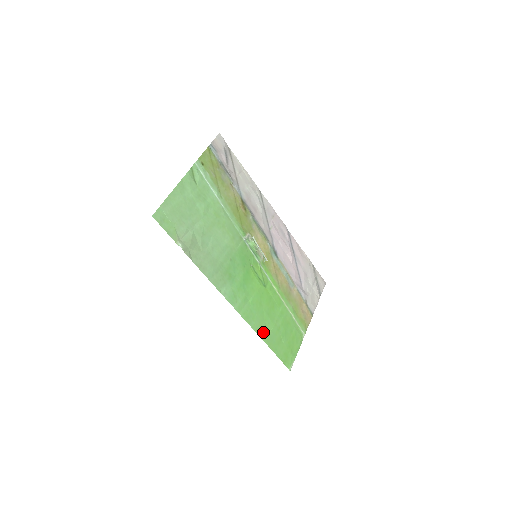
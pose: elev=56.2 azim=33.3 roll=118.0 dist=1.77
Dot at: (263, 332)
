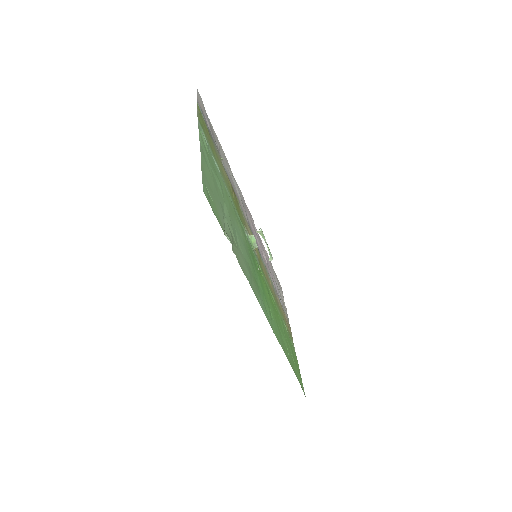
Dot at: (286, 353)
